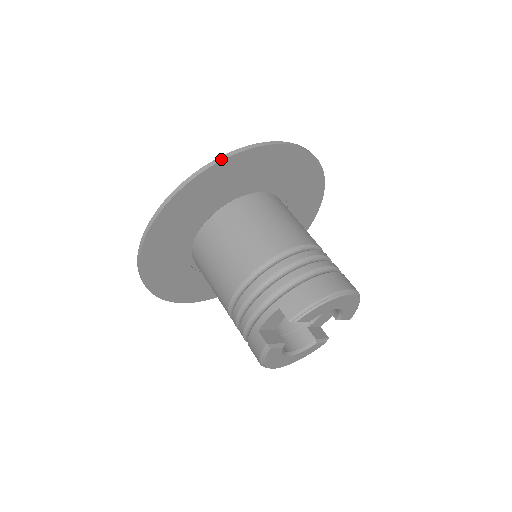
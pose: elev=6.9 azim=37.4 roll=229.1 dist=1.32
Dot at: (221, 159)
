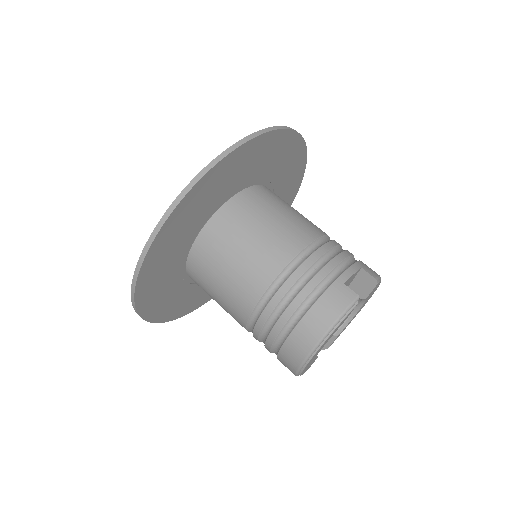
Dot at: (303, 138)
